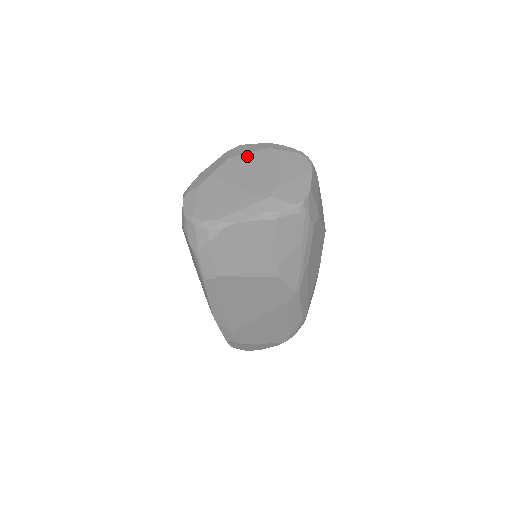
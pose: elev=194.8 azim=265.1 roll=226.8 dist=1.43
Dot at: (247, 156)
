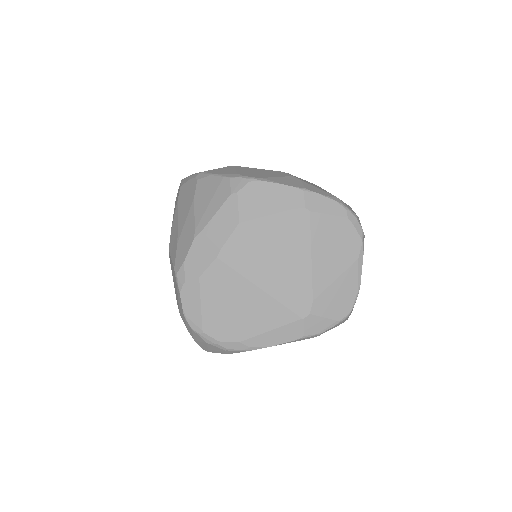
Dot at: (269, 223)
